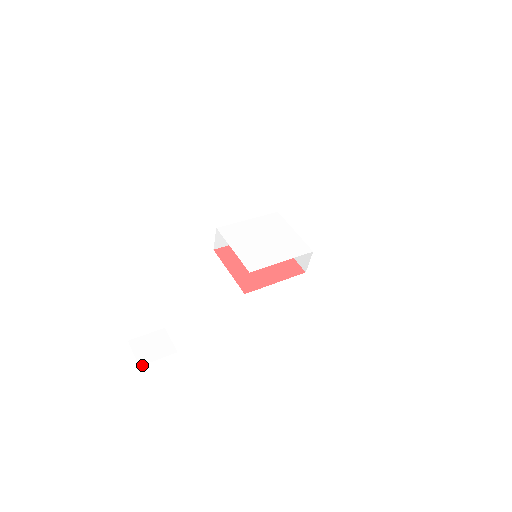
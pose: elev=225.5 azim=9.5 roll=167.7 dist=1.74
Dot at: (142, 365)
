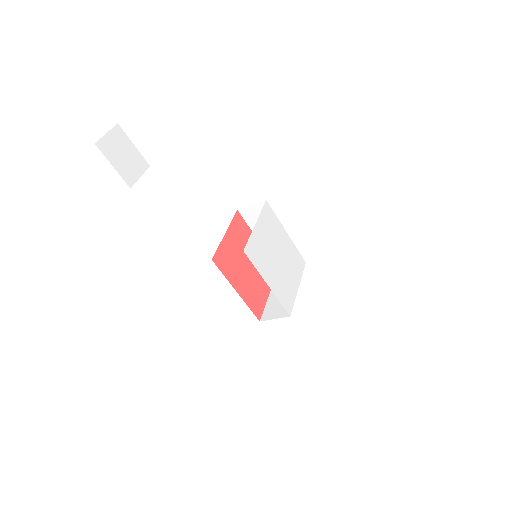
Dot at: (98, 147)
